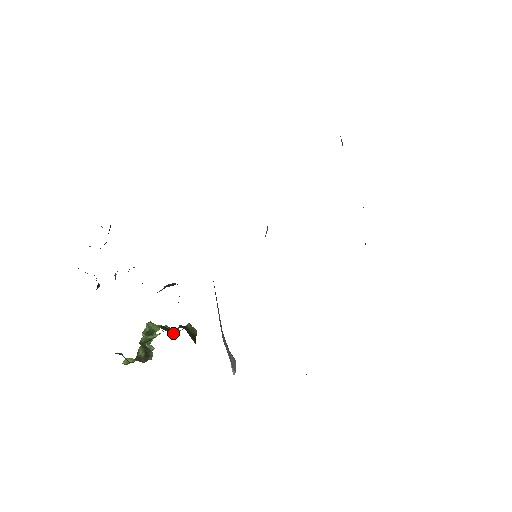
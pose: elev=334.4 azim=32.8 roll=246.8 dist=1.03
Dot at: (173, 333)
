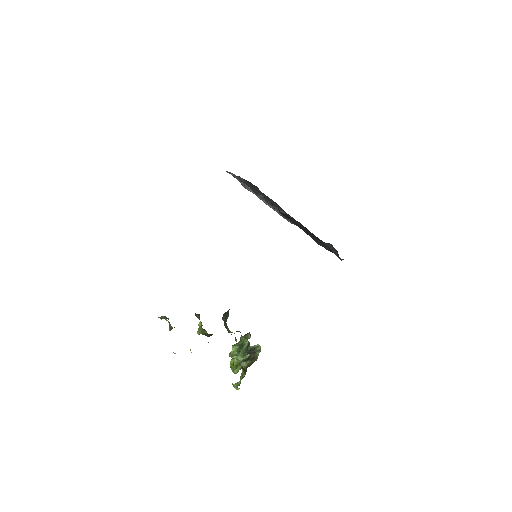
Dot at: occluded
